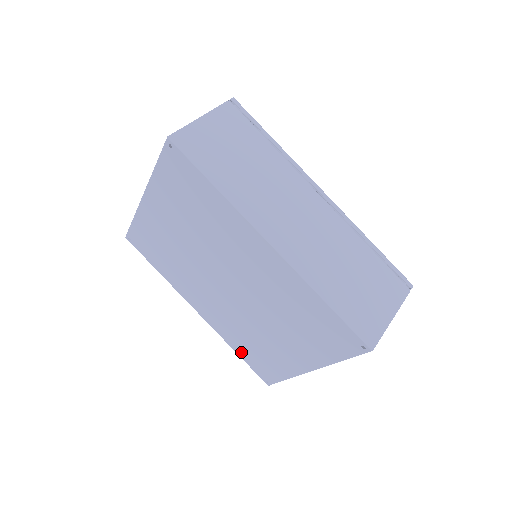
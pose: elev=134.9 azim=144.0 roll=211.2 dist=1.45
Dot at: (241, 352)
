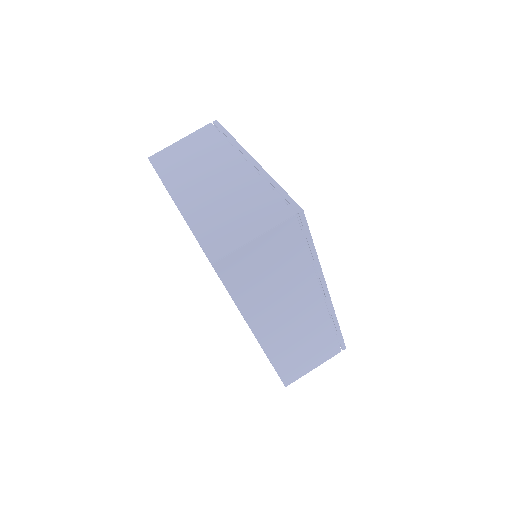
Dot at: occluded
